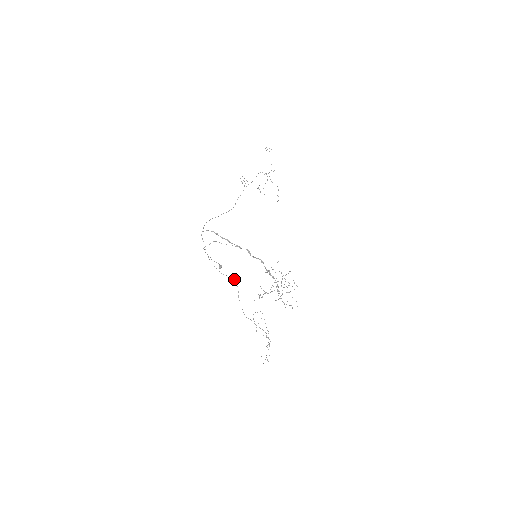
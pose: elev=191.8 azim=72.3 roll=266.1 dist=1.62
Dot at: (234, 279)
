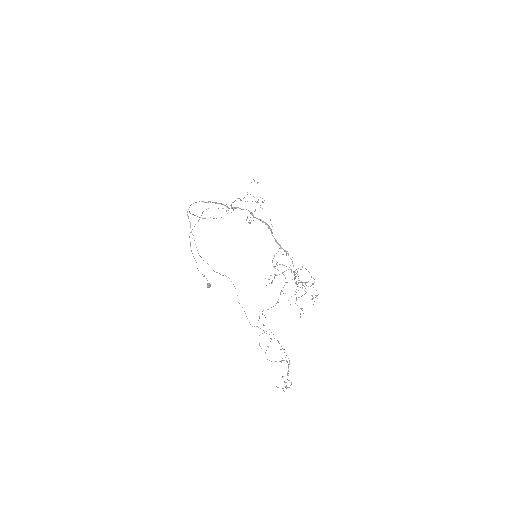
Dot at: occluded
